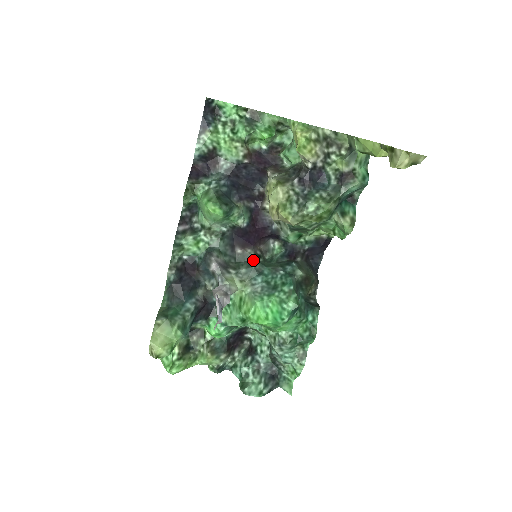
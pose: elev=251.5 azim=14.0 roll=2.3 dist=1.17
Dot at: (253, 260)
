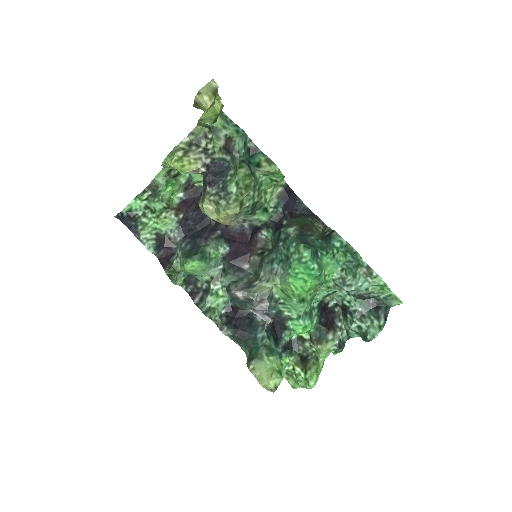
Dot at: (260, 260)
